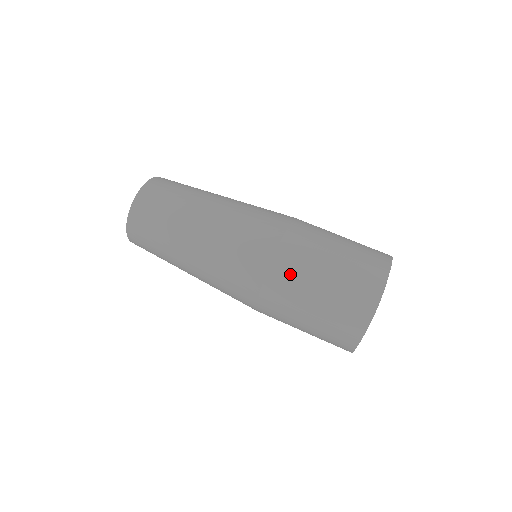
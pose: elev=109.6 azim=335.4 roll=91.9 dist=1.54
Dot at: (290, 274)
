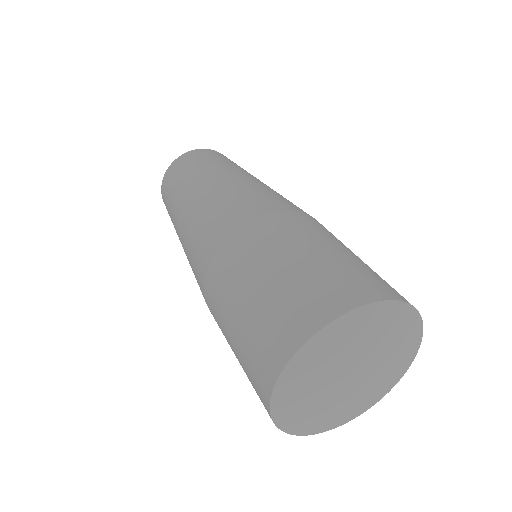
Dot at: (217, 291)
